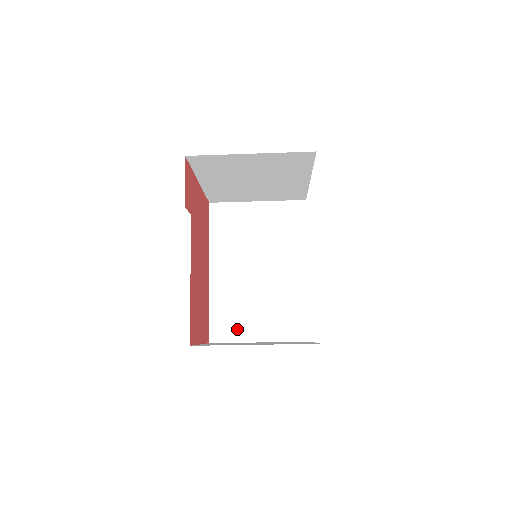
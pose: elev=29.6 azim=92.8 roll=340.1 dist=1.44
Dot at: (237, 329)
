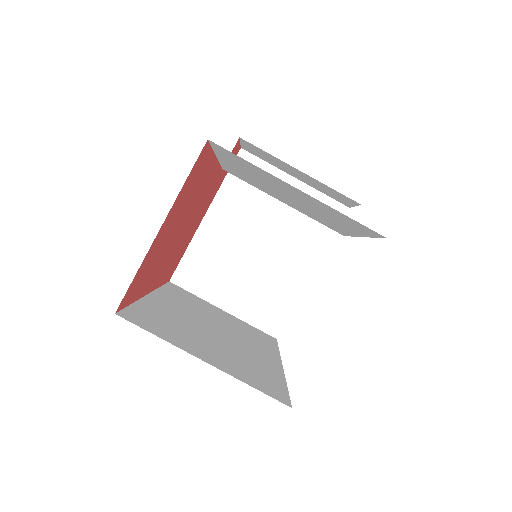
Dot at: (170, 334)
